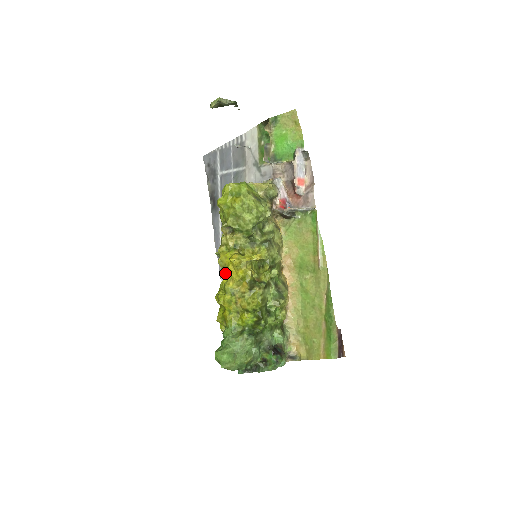
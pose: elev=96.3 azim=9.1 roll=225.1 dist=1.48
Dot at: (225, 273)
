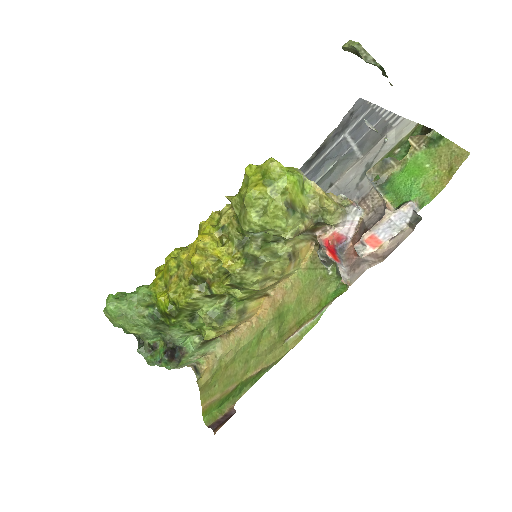
Dot at: occluded
